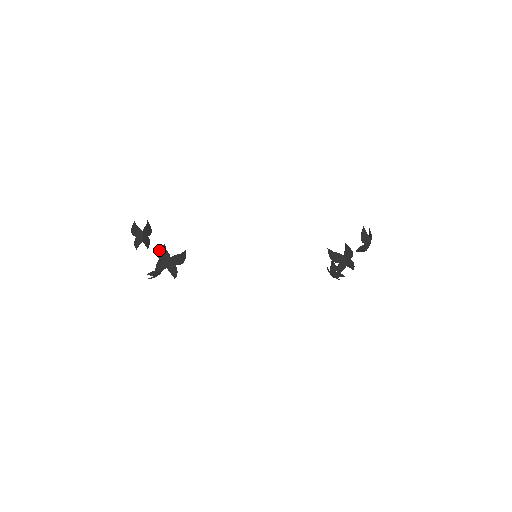
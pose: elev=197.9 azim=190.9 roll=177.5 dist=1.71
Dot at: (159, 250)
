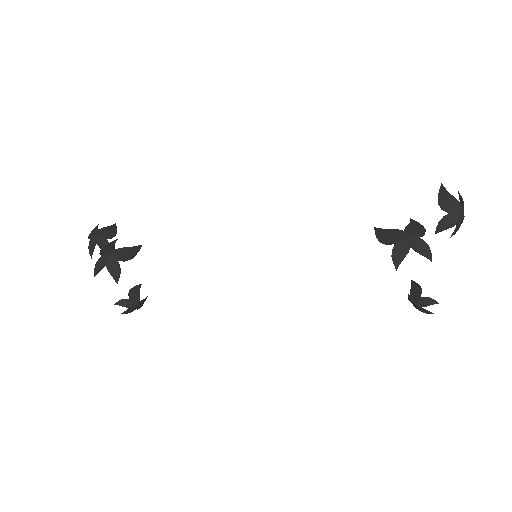
Dot at: occluded
